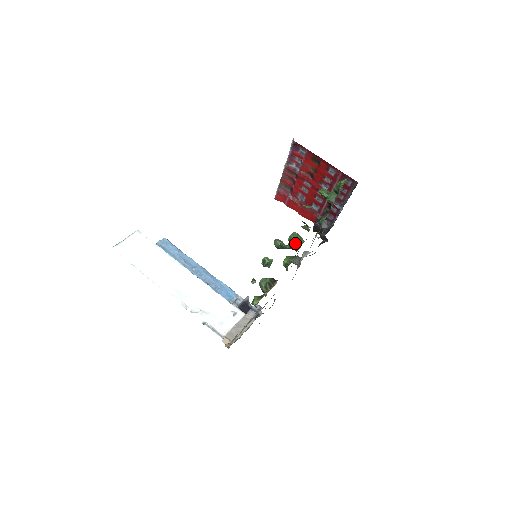
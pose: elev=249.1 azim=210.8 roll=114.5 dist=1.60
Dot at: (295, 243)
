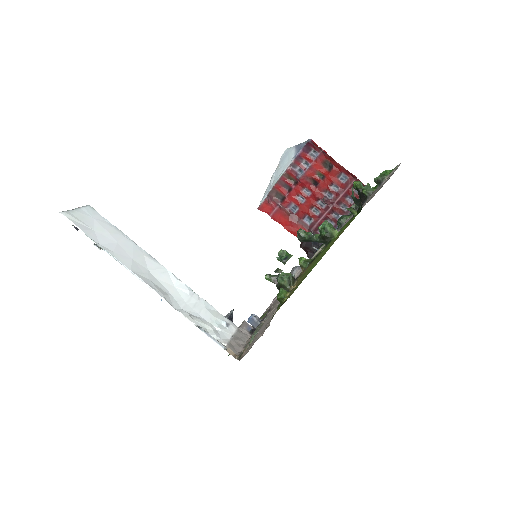
Dot at: (330, 231)
